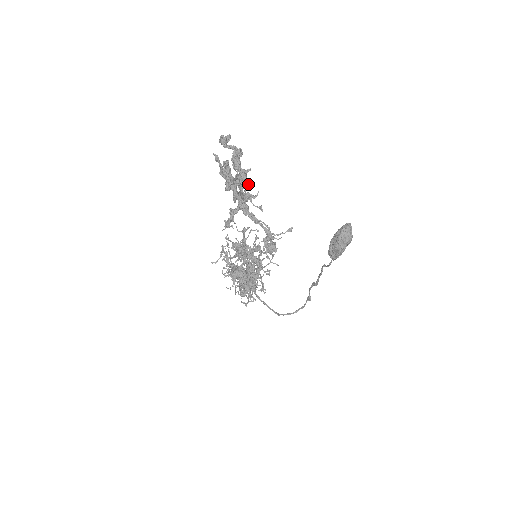
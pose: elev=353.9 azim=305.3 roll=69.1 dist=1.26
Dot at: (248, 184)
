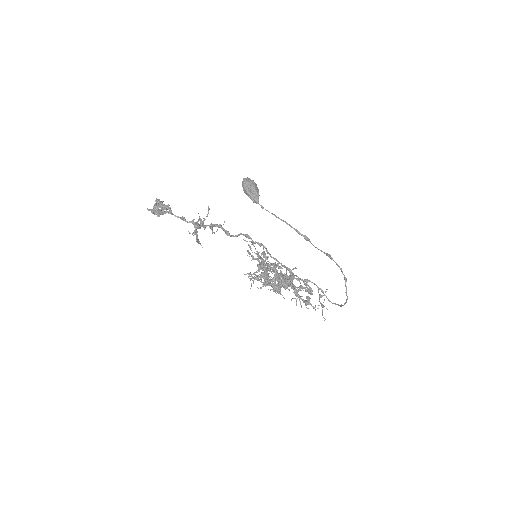
Dot at: (163, 206)
